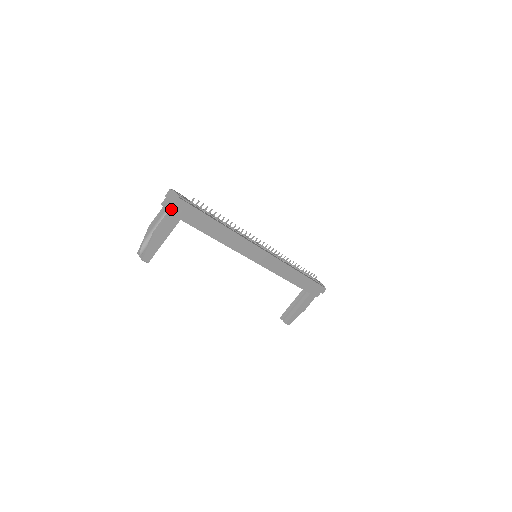
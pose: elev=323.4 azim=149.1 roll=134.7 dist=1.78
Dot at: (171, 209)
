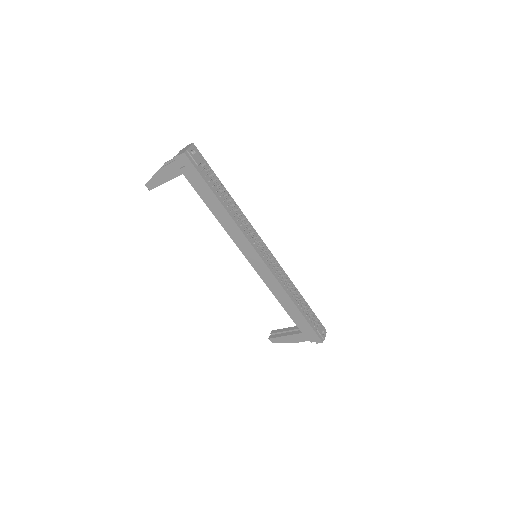
Dot at: (178, 159)
